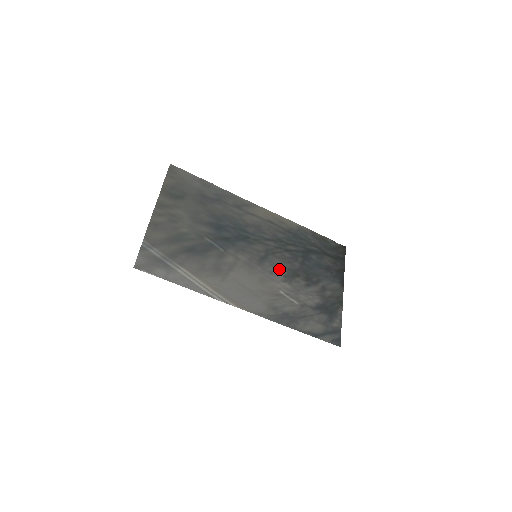
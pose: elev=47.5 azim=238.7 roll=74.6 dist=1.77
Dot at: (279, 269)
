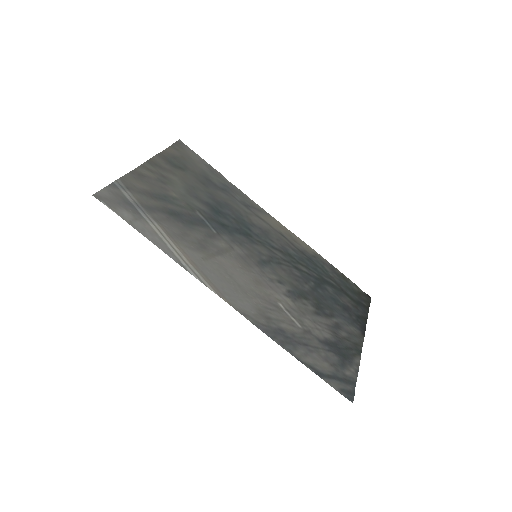
Dot at: (283, 281)
